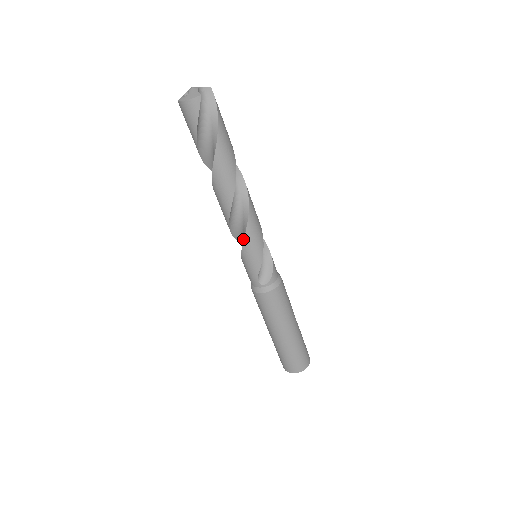
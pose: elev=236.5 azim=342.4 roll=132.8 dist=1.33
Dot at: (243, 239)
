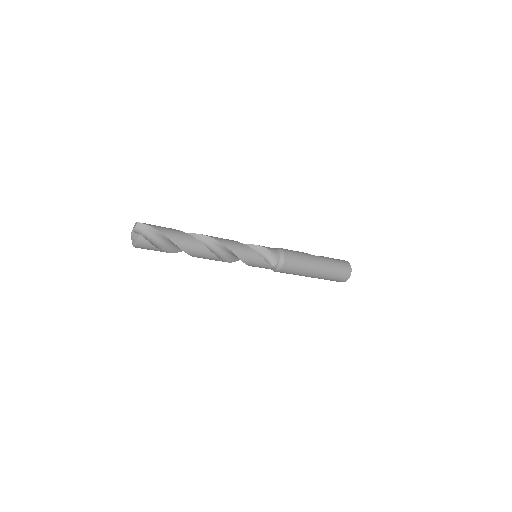
Dot at: occluded
